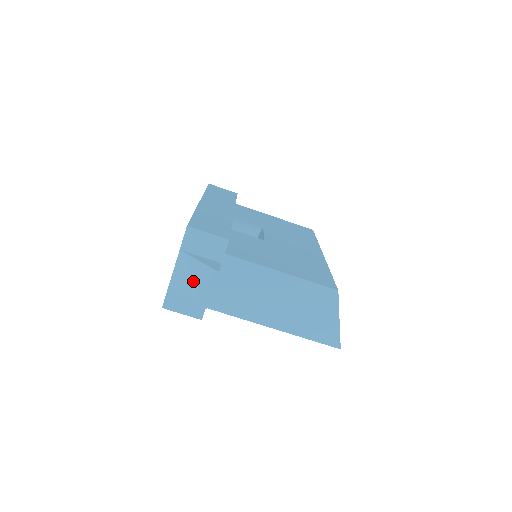
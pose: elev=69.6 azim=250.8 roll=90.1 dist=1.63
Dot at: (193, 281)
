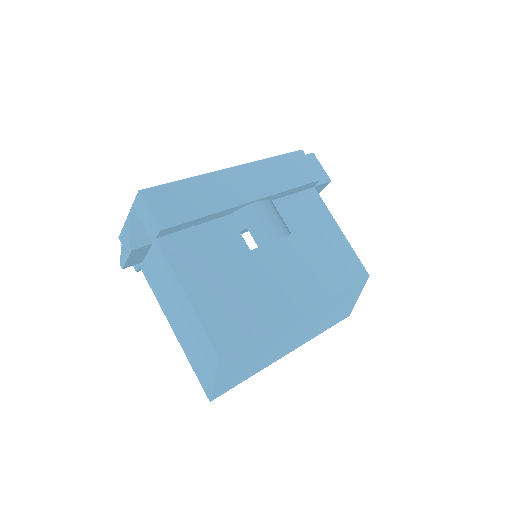
Dot at: (125, 239)
